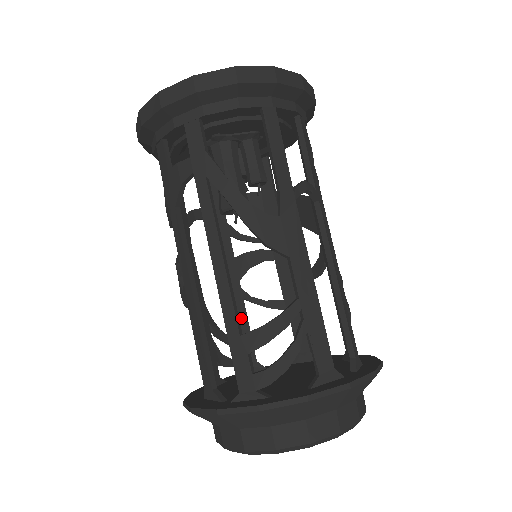
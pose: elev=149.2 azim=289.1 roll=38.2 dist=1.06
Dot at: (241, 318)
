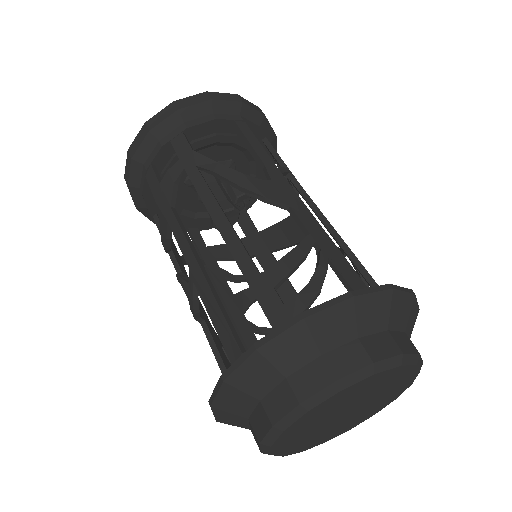
Dot at: occluded
